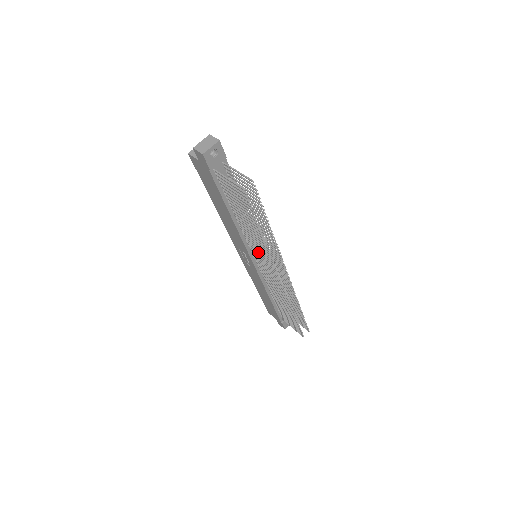
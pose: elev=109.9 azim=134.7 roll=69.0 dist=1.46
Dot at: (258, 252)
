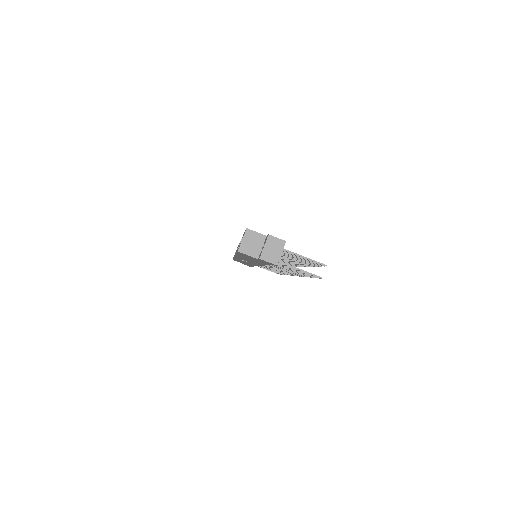
Dot at: (275, 267)
